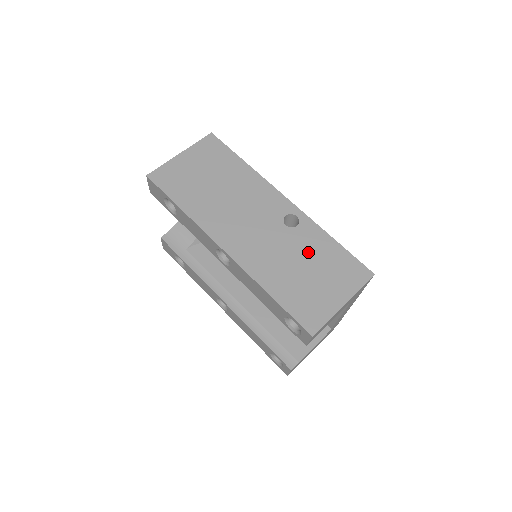
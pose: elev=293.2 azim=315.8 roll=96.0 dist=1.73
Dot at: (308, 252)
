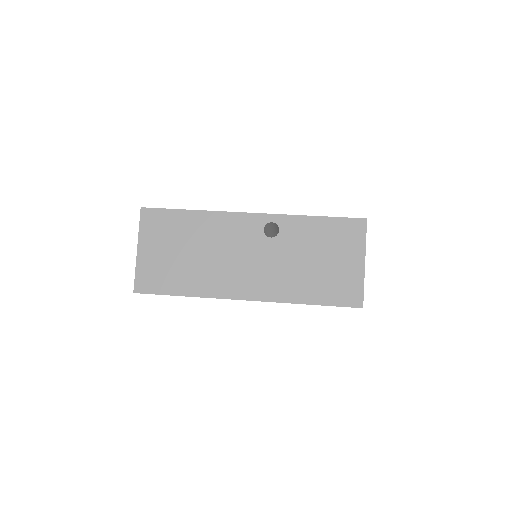
Dot at: (306, 245)
